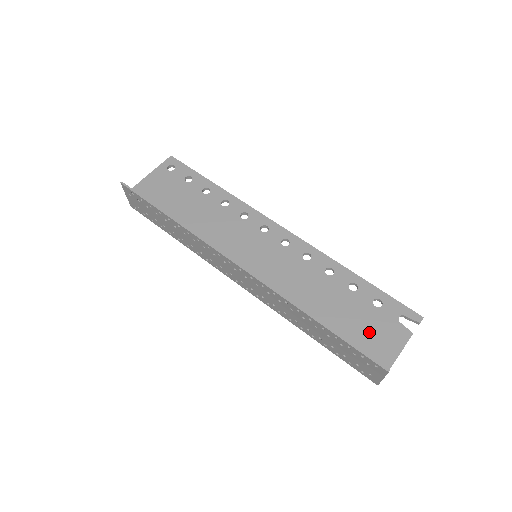
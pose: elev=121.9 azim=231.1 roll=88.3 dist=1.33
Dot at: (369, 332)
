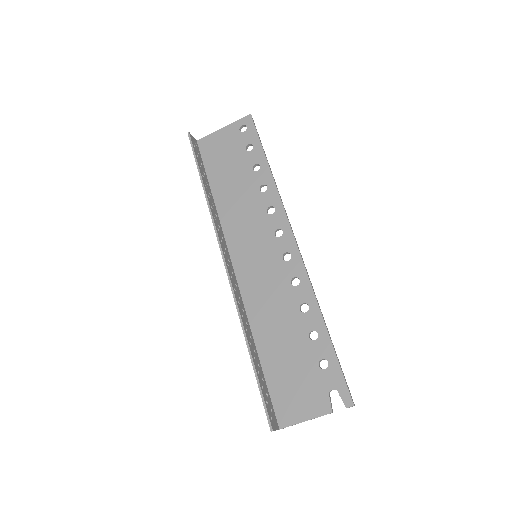
Dot at: (296, 384)
